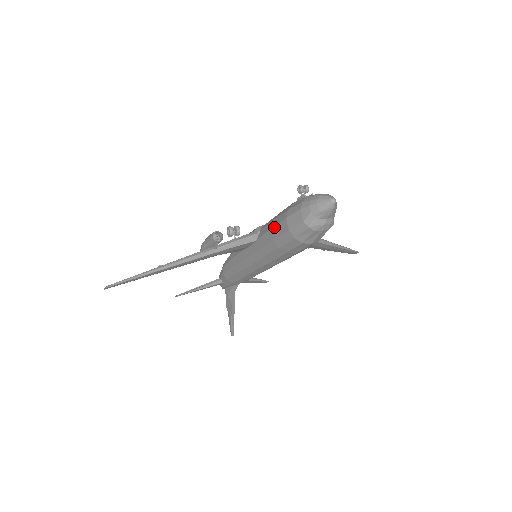
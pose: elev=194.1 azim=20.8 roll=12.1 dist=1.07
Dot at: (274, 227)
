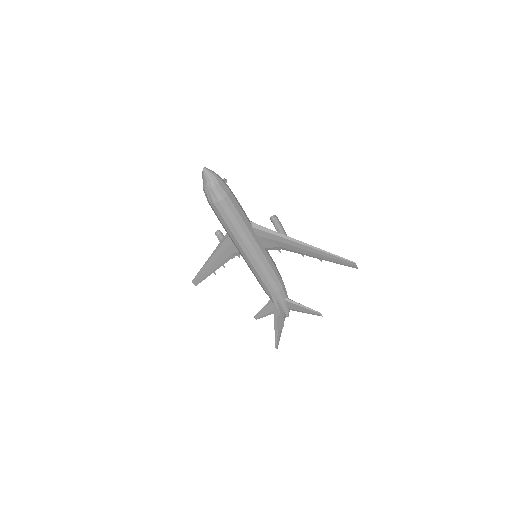
Dot at: occluded
